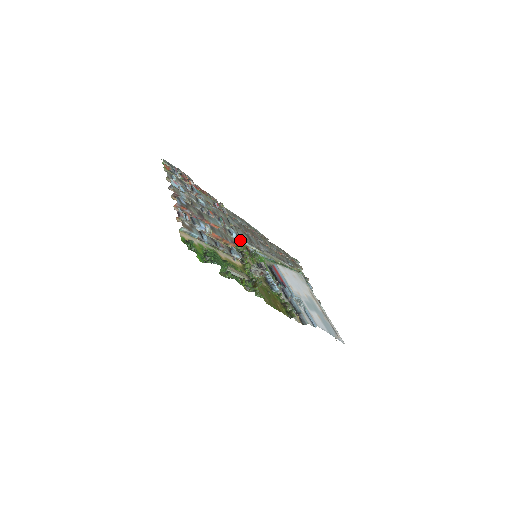
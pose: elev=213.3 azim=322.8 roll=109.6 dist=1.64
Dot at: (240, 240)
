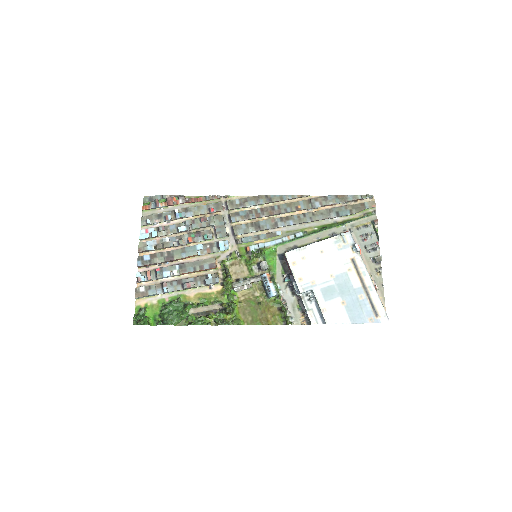
Dot at: (238, 243)
